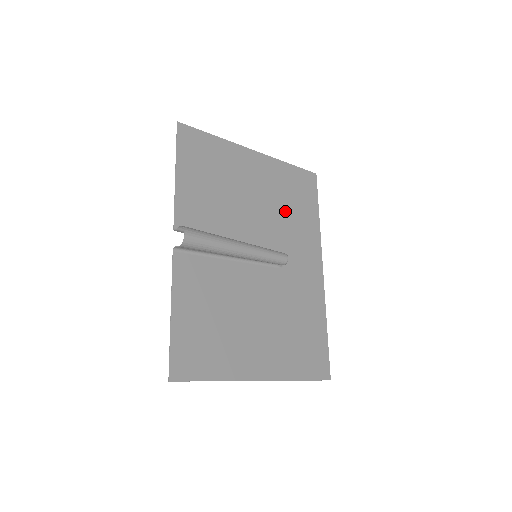
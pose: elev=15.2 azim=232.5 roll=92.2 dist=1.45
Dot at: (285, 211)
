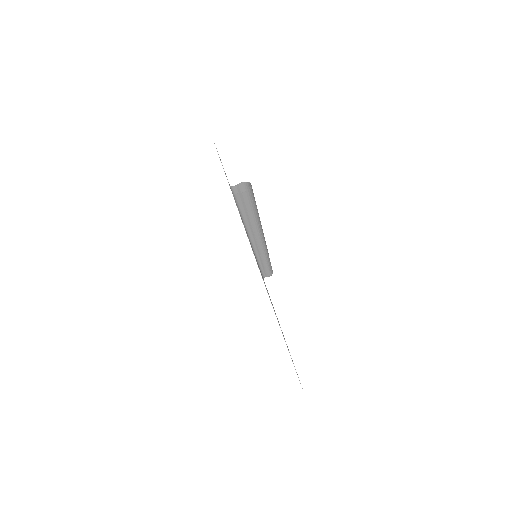
Dot at: occluded
